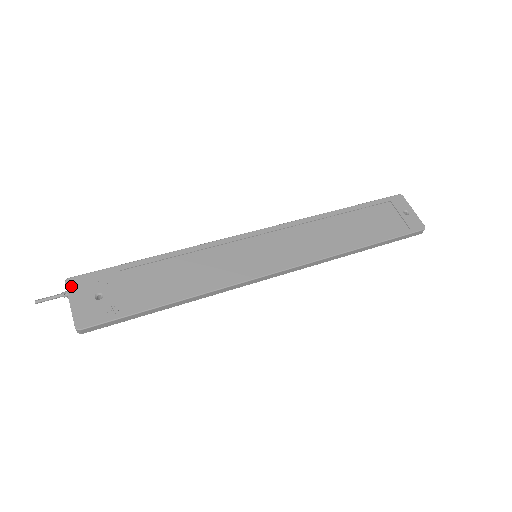
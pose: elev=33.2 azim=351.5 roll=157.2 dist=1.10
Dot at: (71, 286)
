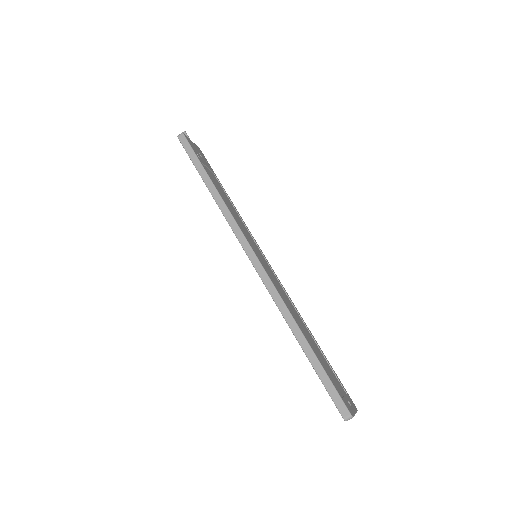
Dot at: (199, 149)
